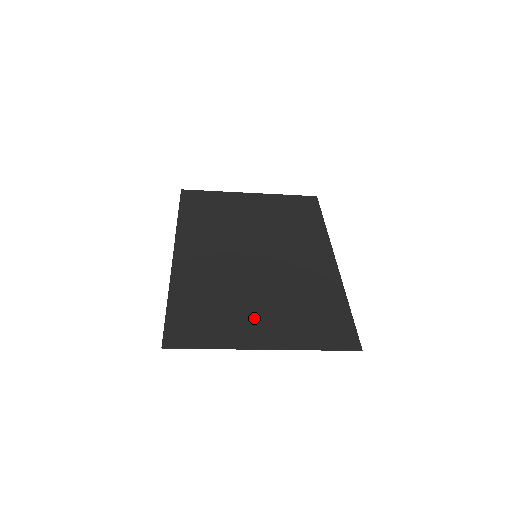
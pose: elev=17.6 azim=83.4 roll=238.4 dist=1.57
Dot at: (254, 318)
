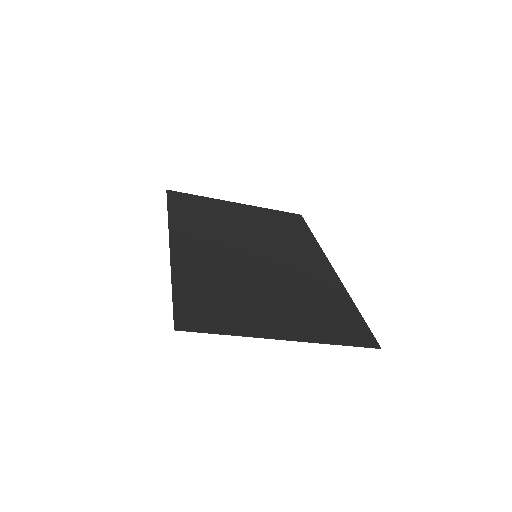
Dot at: (268, 310)
